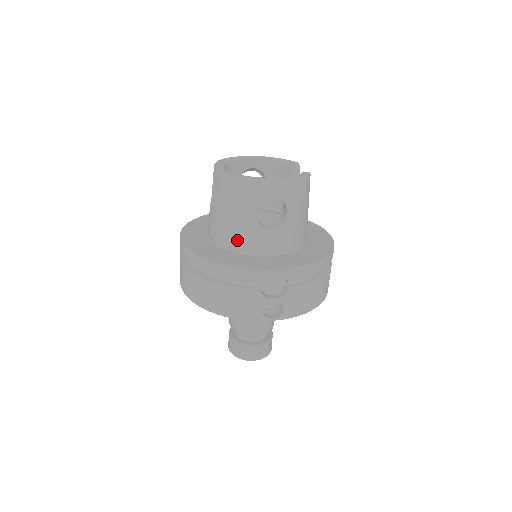
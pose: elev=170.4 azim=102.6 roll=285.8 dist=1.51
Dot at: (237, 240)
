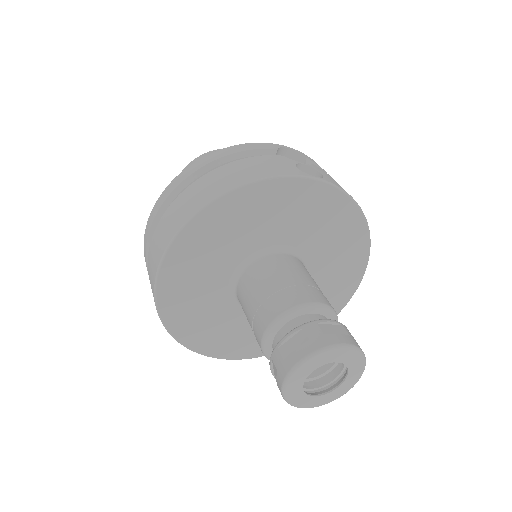
Dot at: occluded
